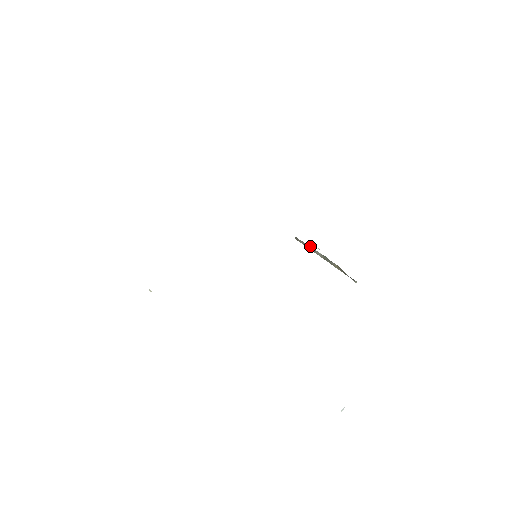
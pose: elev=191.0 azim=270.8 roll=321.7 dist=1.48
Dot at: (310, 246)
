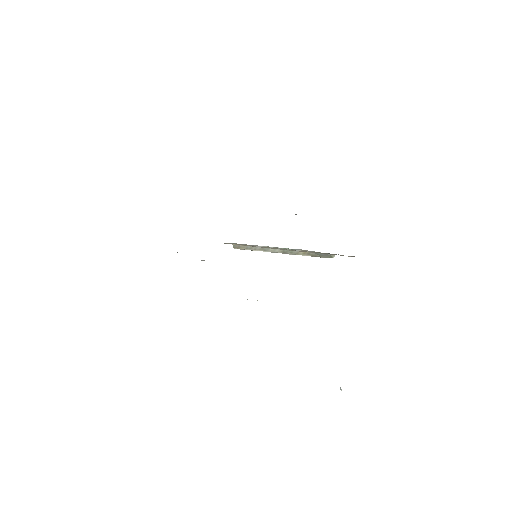
Dot at: (262, 246)
